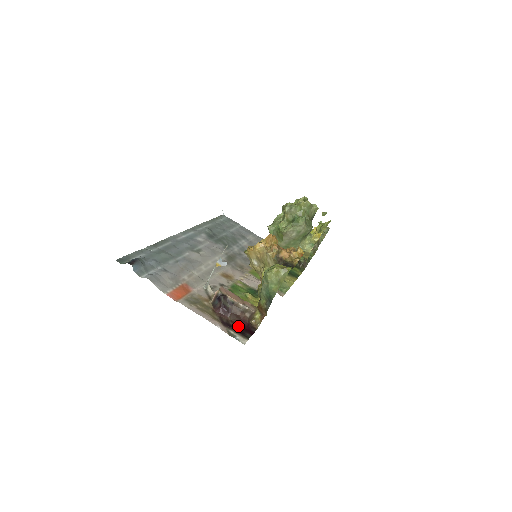
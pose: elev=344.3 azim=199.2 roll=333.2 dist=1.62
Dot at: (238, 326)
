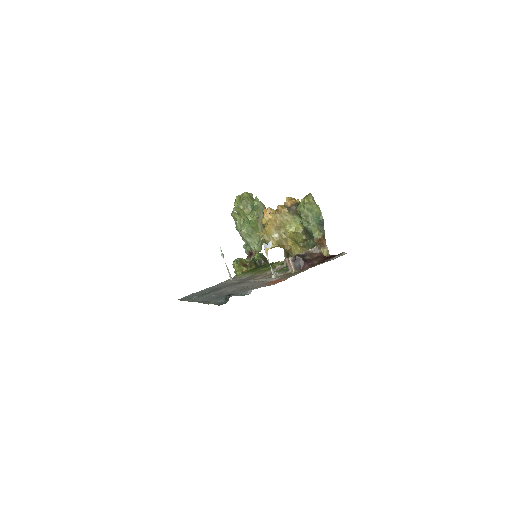
Dot at: occluded
